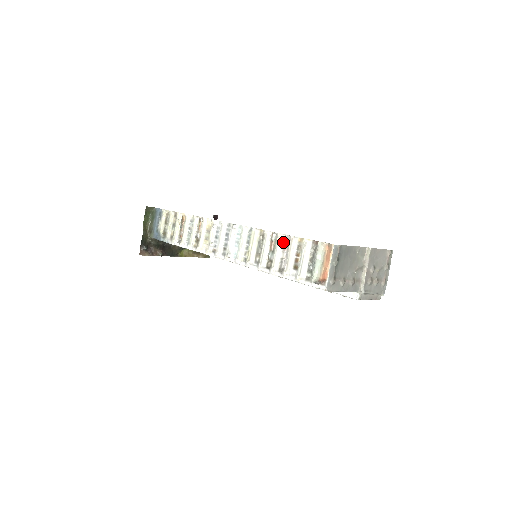
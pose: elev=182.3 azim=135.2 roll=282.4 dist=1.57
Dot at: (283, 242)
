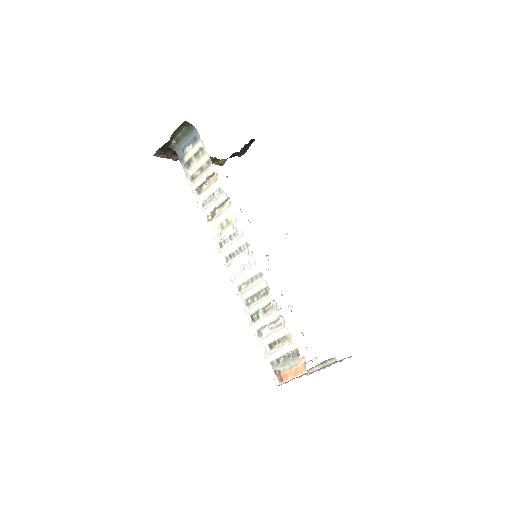
Dot at: (277, 318)
